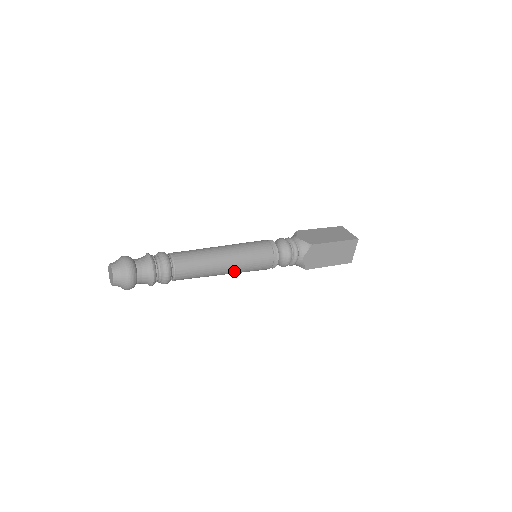
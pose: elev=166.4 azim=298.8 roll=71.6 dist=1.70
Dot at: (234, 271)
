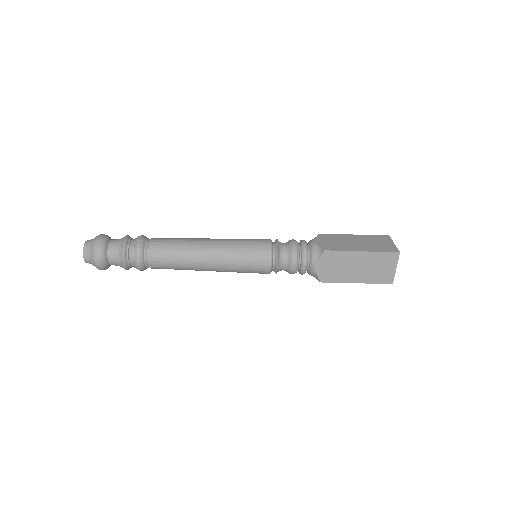
Dot at: (221, 246)
